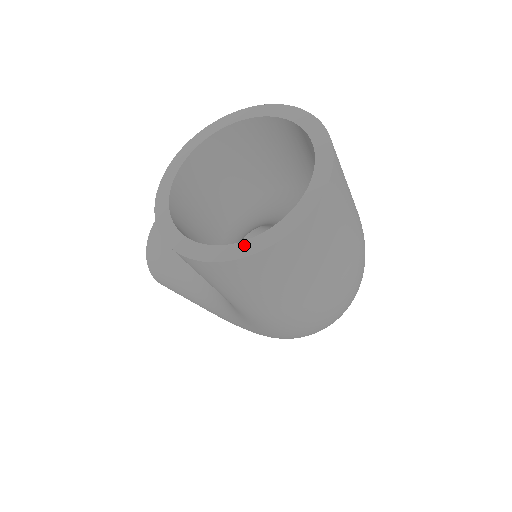
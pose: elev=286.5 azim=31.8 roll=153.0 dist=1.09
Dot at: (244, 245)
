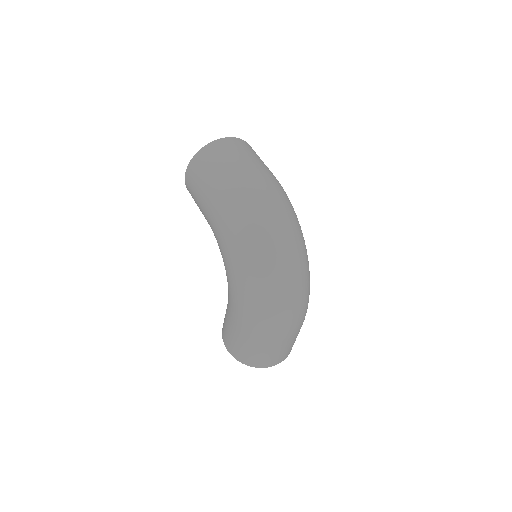
Dot at: occluded
